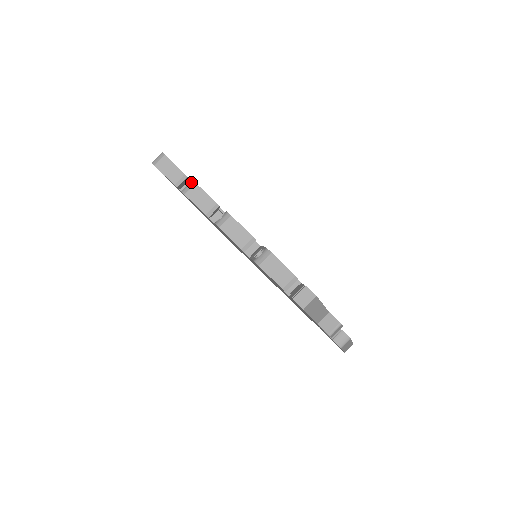
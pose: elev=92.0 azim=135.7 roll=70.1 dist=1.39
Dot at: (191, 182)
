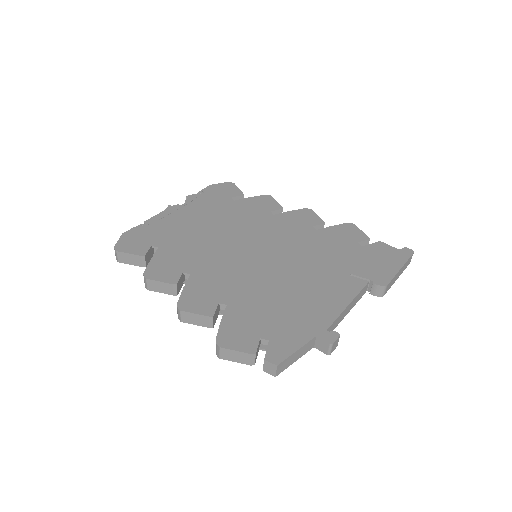
Dot at: occluded
